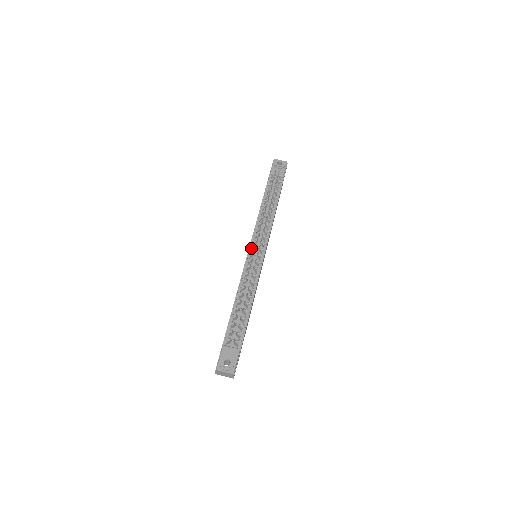
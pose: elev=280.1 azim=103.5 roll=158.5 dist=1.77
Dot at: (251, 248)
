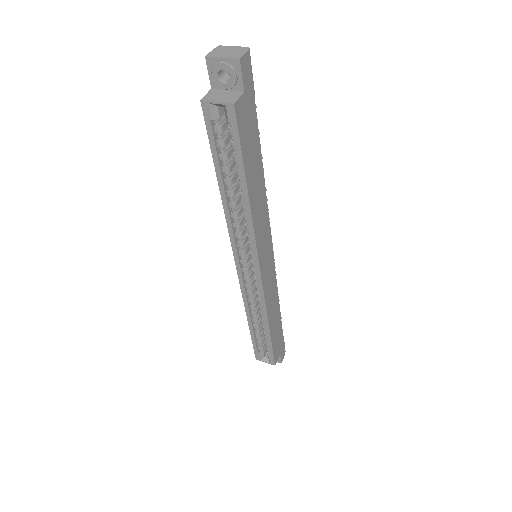
Dot at: occluded
